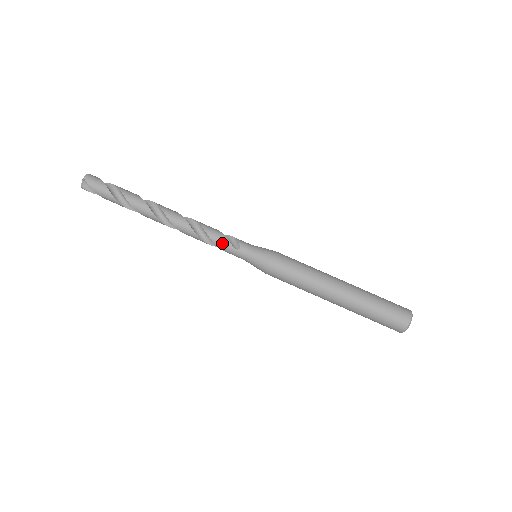
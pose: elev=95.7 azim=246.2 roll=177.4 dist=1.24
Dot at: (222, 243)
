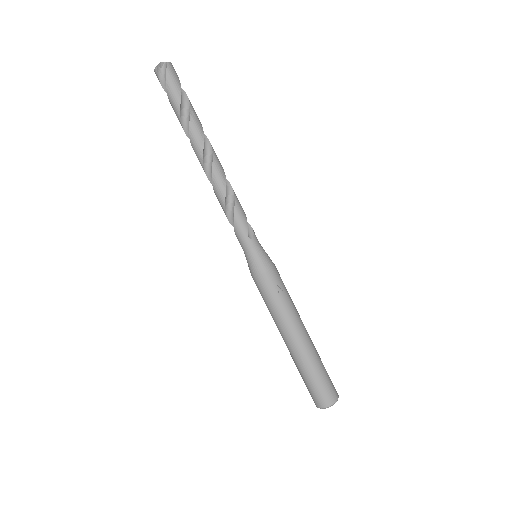
Dot at: (241, 222)
